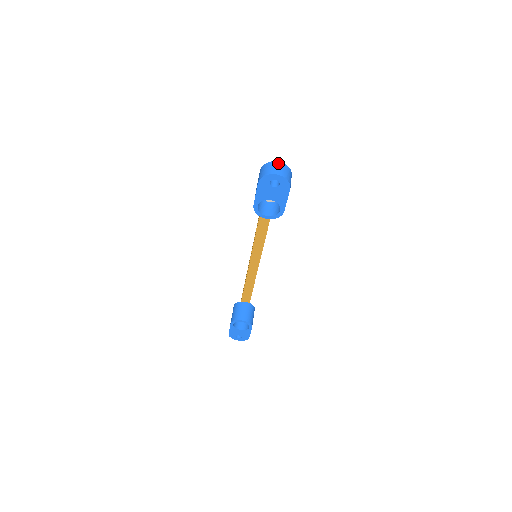
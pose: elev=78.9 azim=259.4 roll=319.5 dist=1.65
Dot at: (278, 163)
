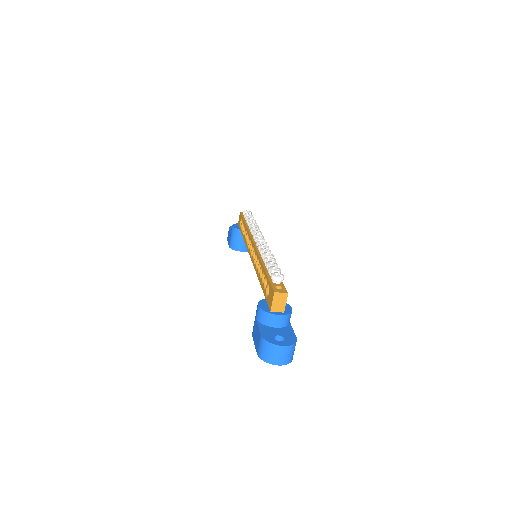
Dot at: (281, 349)
